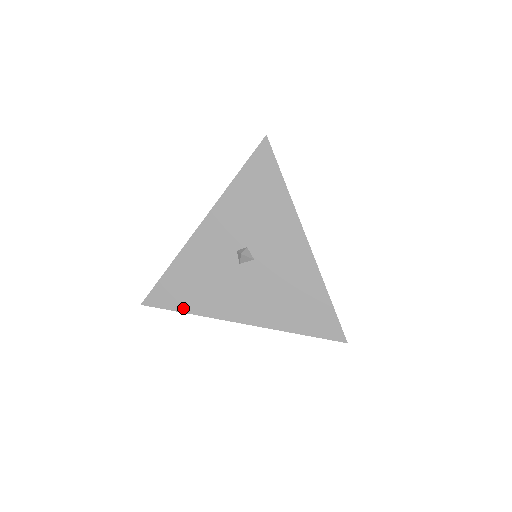
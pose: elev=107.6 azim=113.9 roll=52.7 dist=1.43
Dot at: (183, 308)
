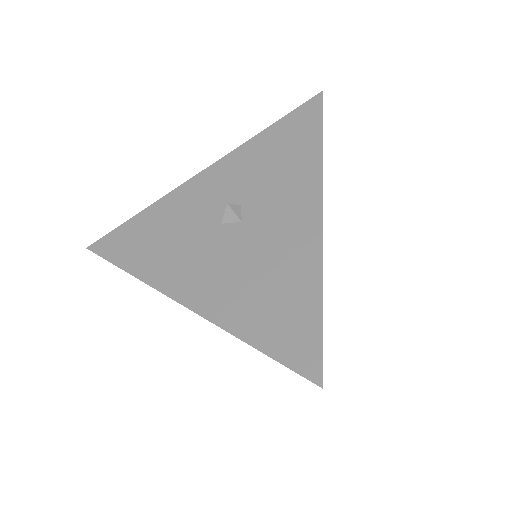
Dot at: (126, 264)
